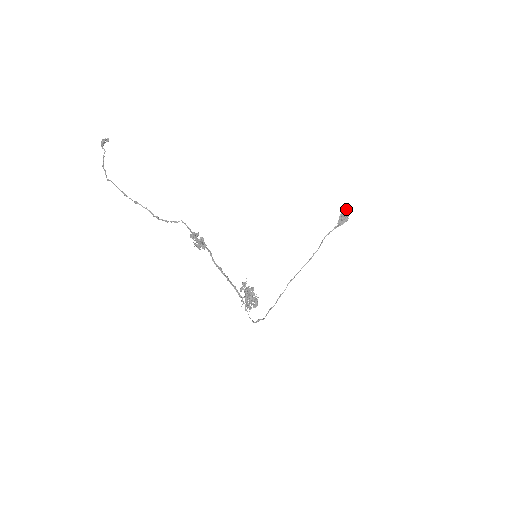
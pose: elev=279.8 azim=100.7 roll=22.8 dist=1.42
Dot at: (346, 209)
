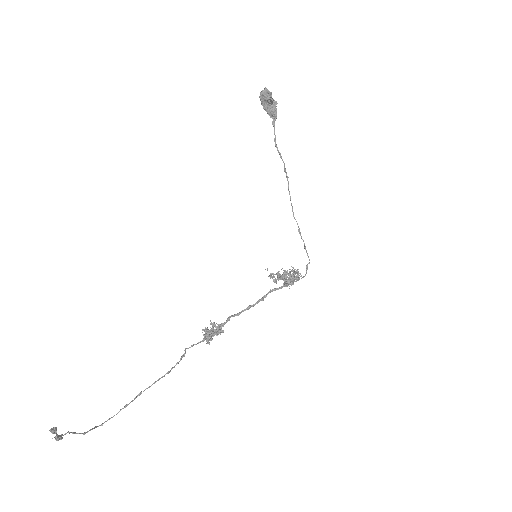
Dot at: (262, 96)
